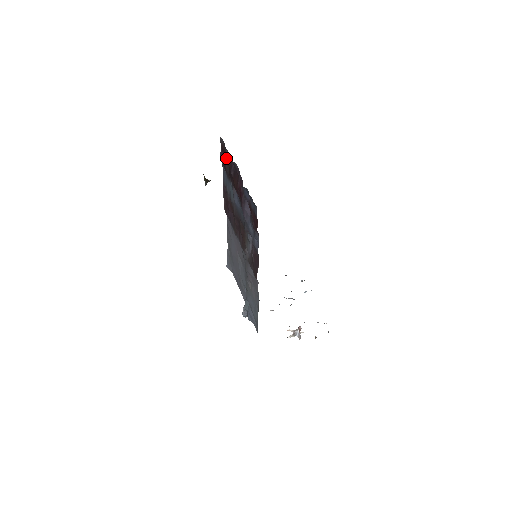
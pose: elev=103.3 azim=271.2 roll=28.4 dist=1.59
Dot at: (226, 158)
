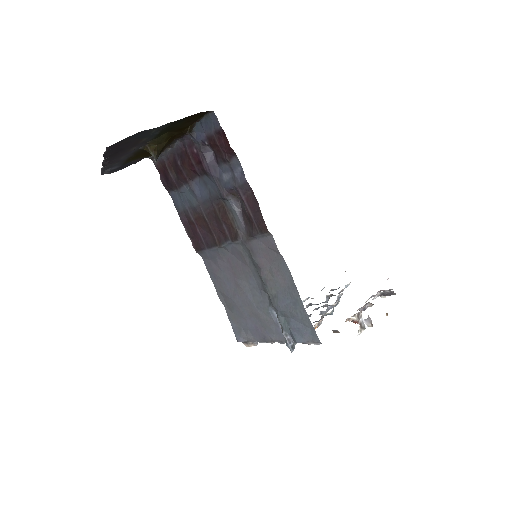
Dot at: (167, 165)
